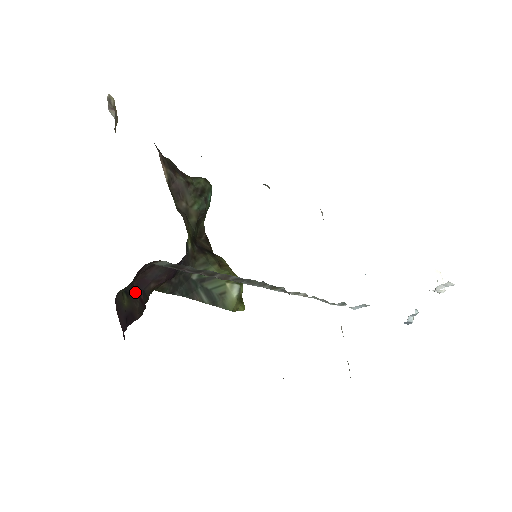
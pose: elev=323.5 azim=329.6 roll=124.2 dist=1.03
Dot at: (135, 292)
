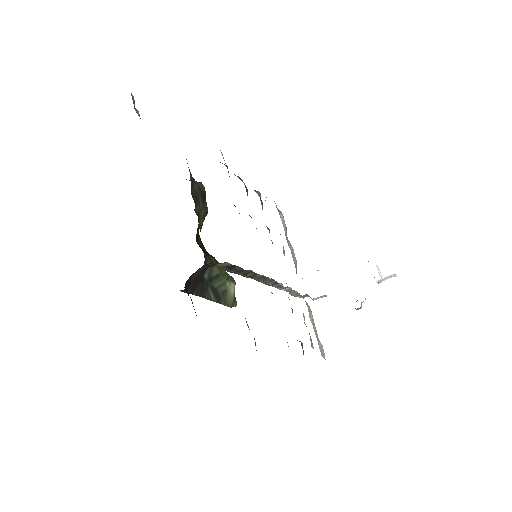
Dot at: occluded
